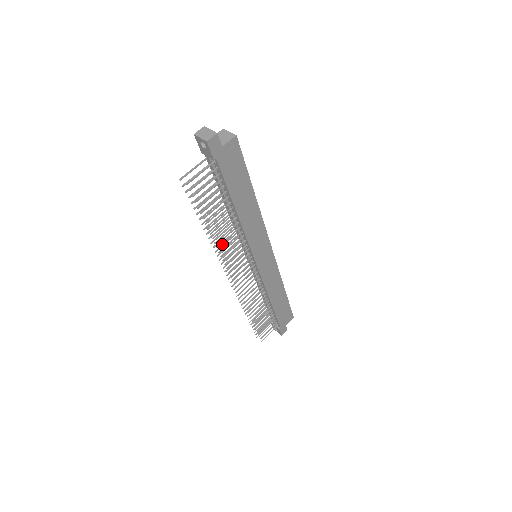
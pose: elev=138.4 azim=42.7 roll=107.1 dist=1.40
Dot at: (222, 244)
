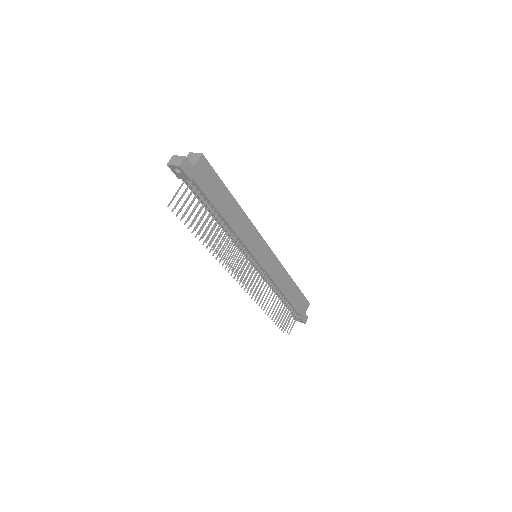
Dot at: (223, 254)
